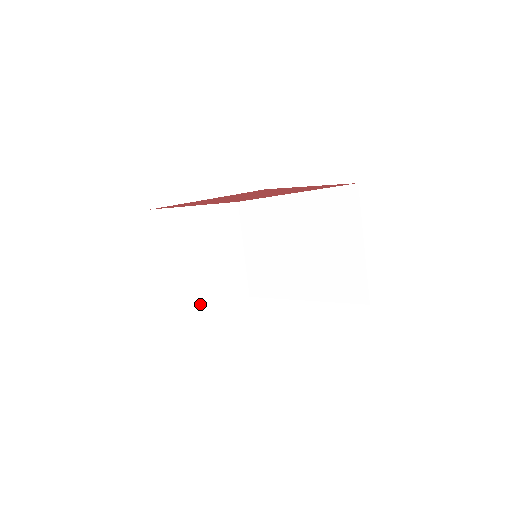
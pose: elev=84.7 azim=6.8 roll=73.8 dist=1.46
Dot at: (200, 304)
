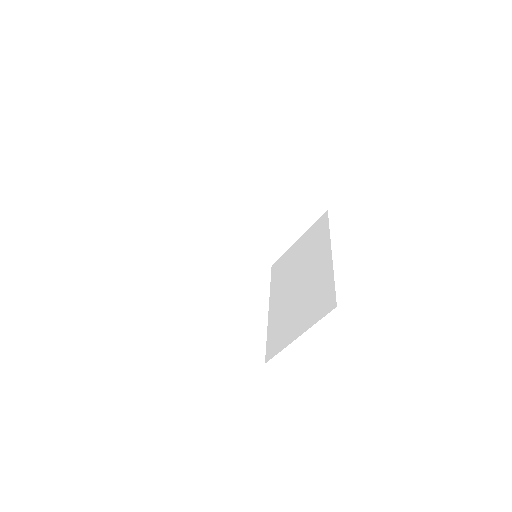
Dot at: (231, 234)
